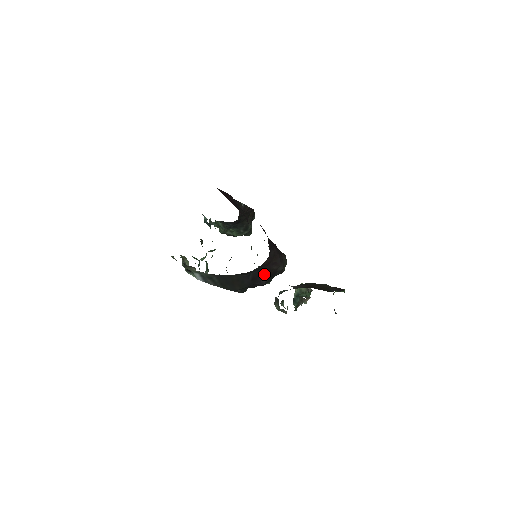
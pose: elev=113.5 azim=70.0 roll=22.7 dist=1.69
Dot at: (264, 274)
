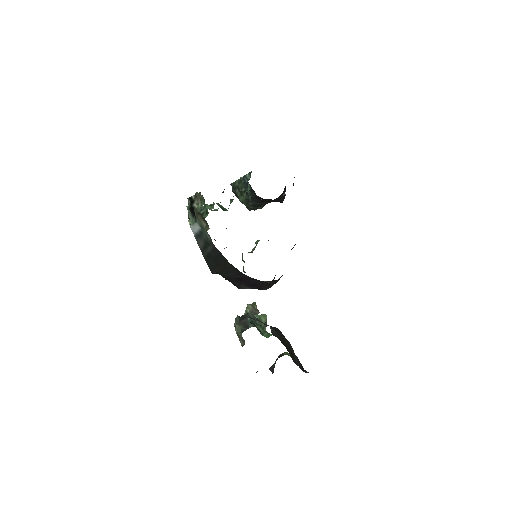
Dot at: (252, 284)
